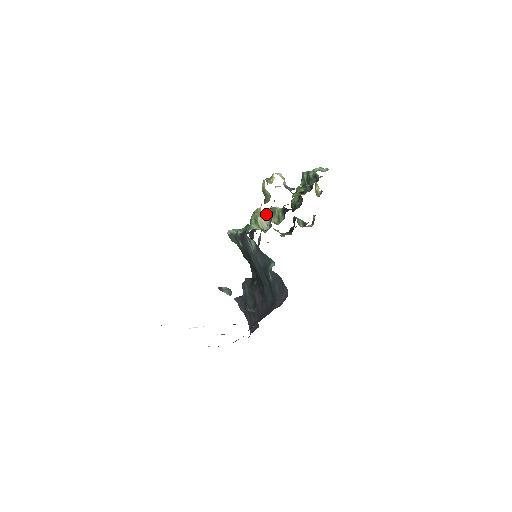
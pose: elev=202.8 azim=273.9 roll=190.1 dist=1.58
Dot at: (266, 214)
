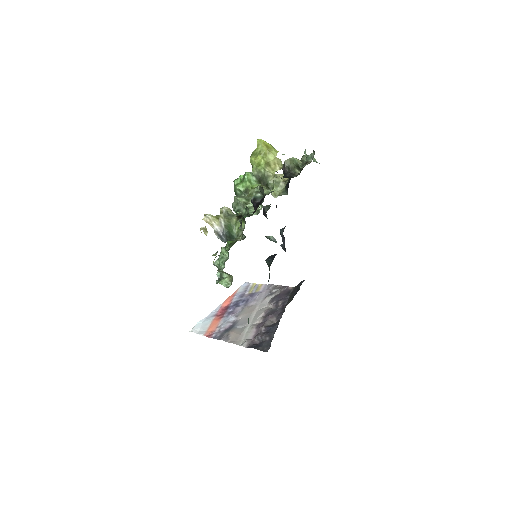
Dot at: (221, 271)
